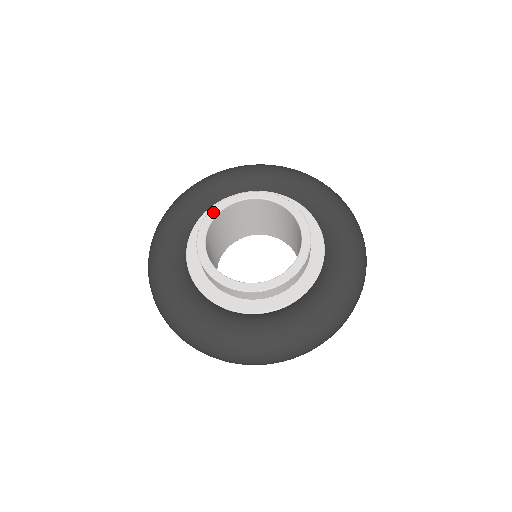
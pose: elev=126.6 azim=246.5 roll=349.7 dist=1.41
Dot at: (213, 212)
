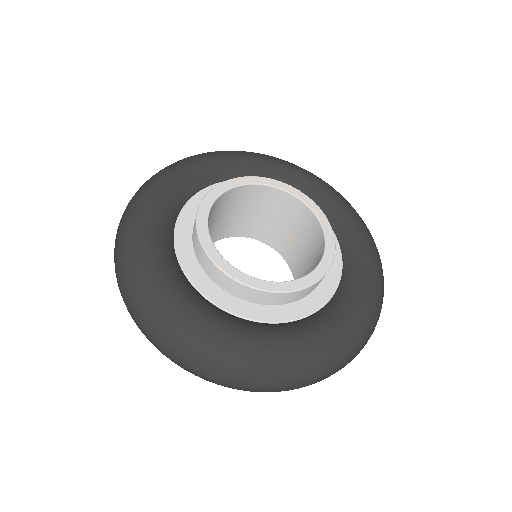
Dot at: (203, 236)
